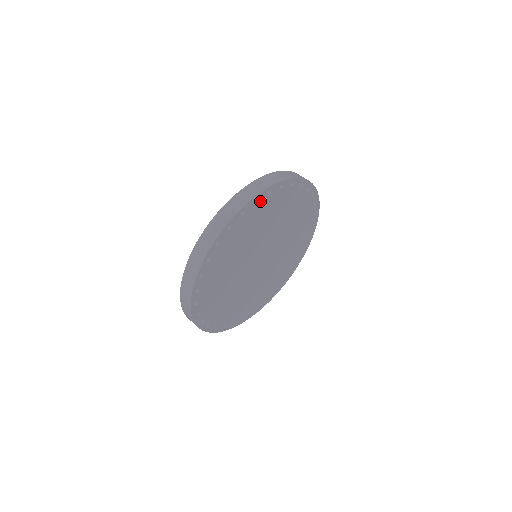
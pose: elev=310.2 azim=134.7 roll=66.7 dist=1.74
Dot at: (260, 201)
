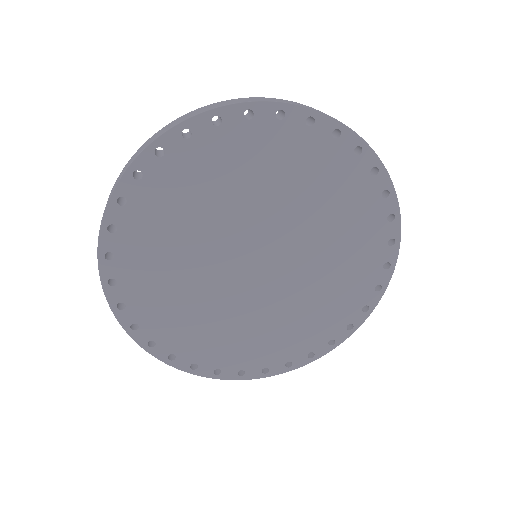
Dot at: (172, 152)
